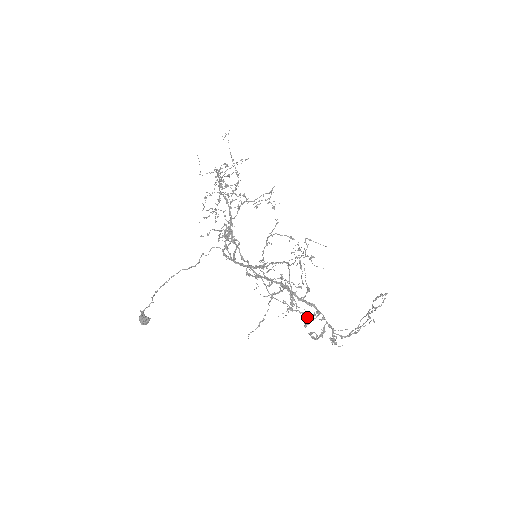
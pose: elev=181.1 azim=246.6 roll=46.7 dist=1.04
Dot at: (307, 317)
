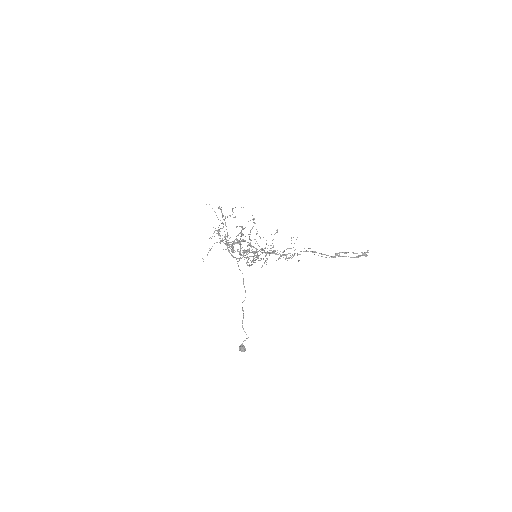
Dot at: (233, 242)
